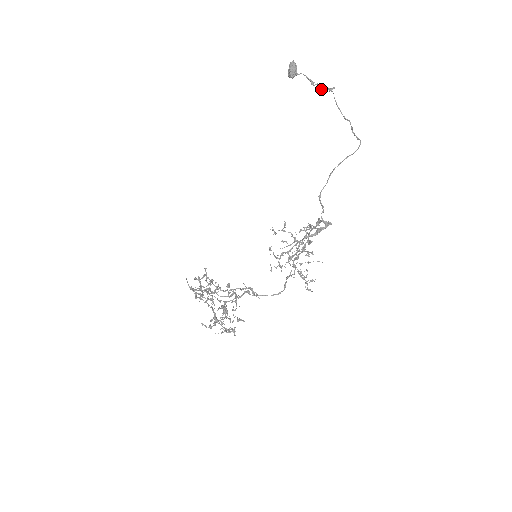
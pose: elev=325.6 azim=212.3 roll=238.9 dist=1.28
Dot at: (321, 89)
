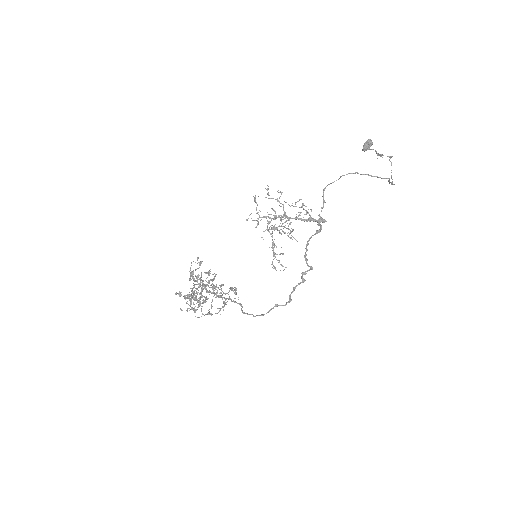
Dot at: (381, 156)
